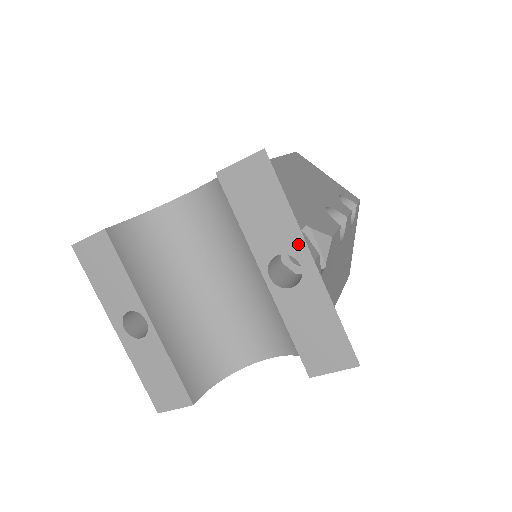
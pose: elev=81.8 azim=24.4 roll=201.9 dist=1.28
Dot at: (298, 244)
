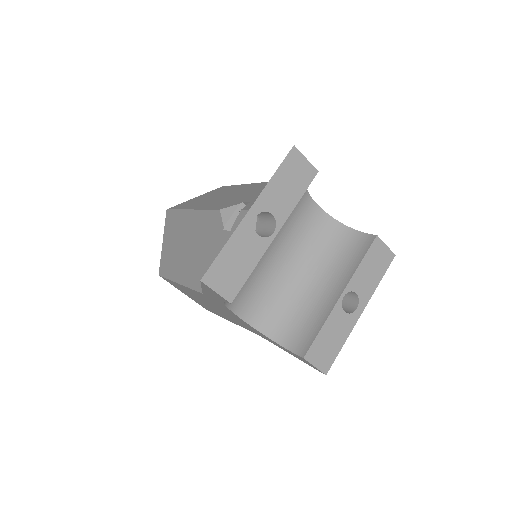
Dot at: (366, 300)
